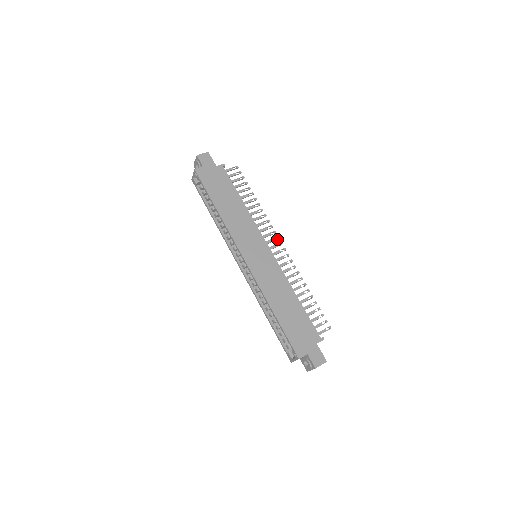
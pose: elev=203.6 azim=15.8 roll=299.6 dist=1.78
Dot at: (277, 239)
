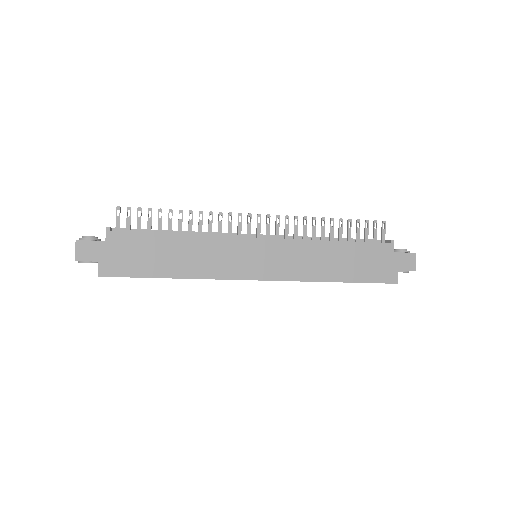
Dot at: (251, 218)
